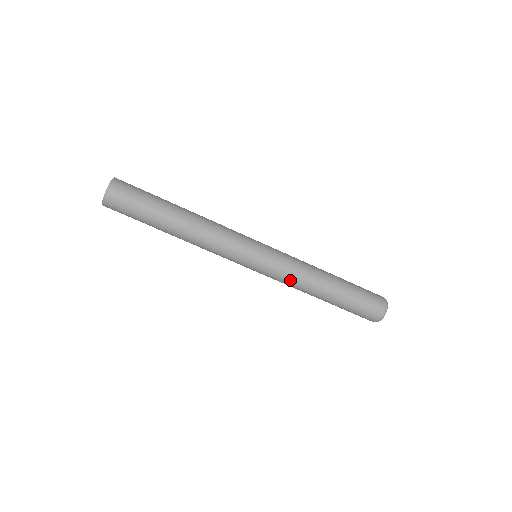
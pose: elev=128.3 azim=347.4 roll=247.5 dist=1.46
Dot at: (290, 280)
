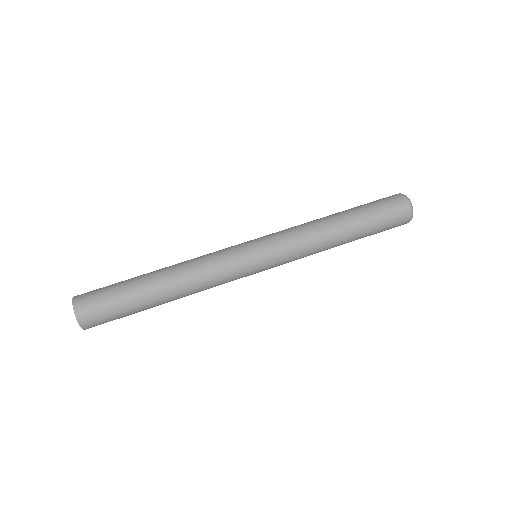
Dot at: (302, 245)
